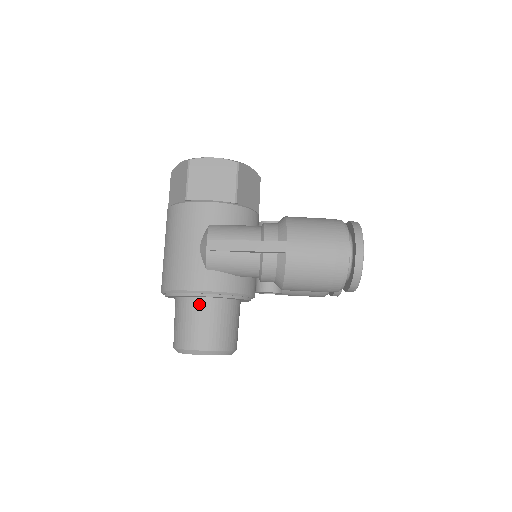
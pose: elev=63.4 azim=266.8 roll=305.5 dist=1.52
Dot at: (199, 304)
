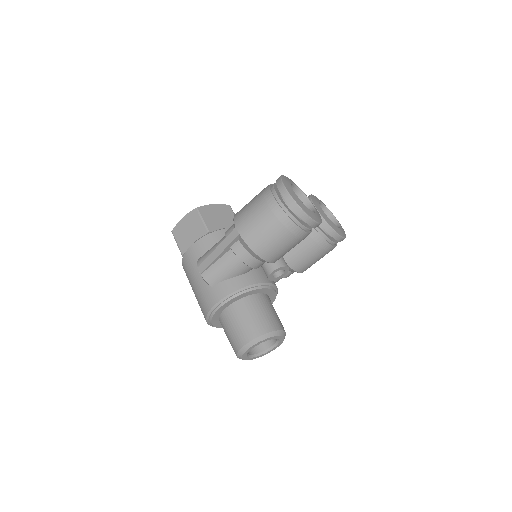
Dot at: (227, 314)
